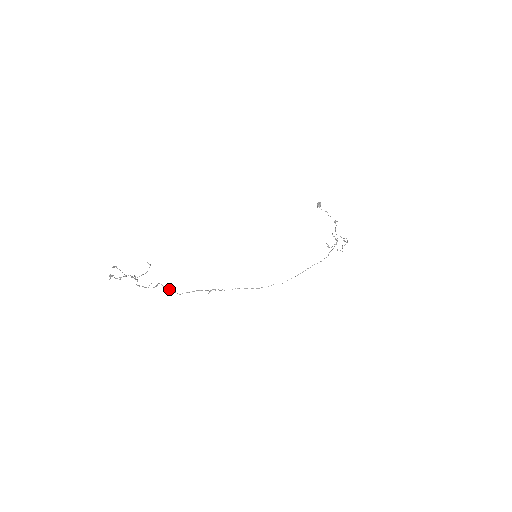
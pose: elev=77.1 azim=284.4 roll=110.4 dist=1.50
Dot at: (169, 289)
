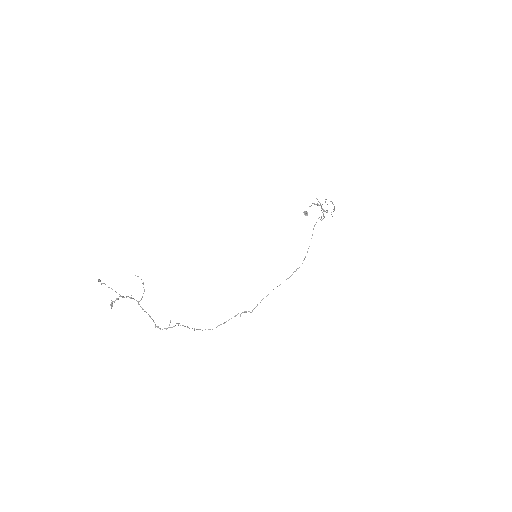
Dot at: (198, 329)
